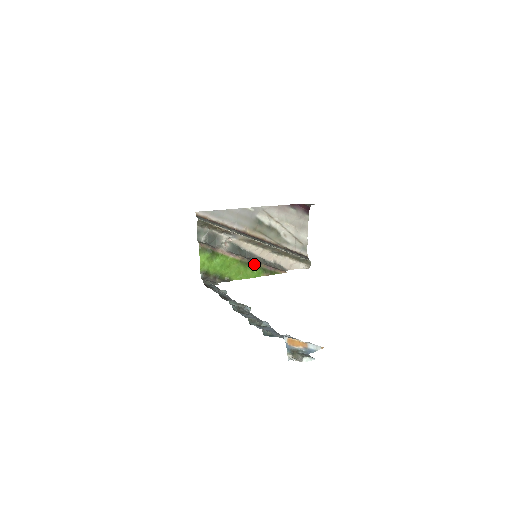
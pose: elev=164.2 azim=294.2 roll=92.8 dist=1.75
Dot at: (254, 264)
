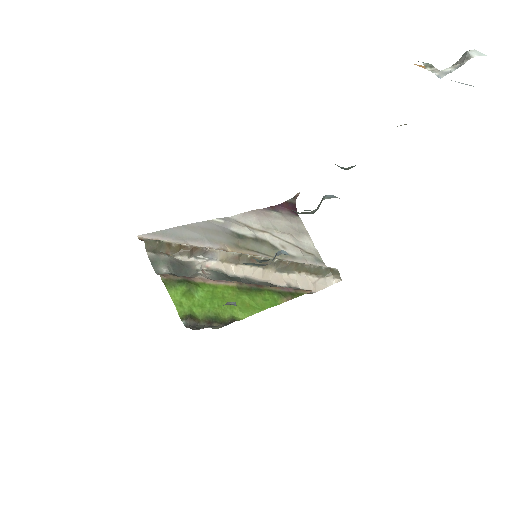
Dot at: (260, 288)
